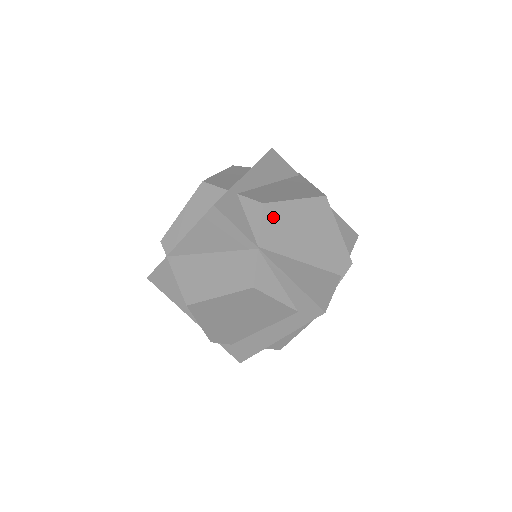
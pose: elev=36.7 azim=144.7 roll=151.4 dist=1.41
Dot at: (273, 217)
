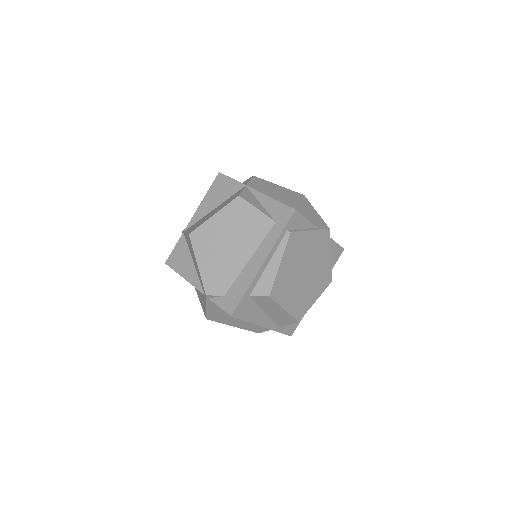
Dot at: (260, 182)
